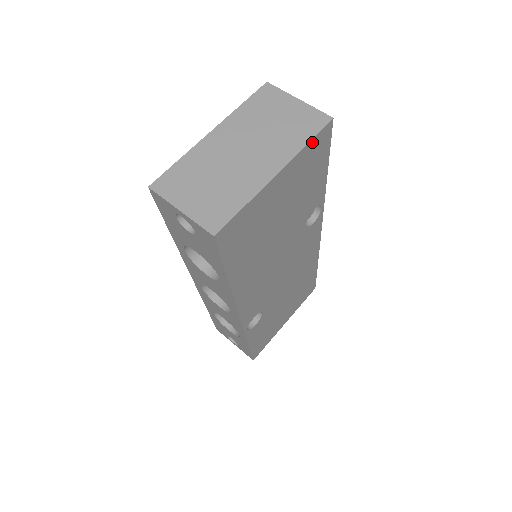
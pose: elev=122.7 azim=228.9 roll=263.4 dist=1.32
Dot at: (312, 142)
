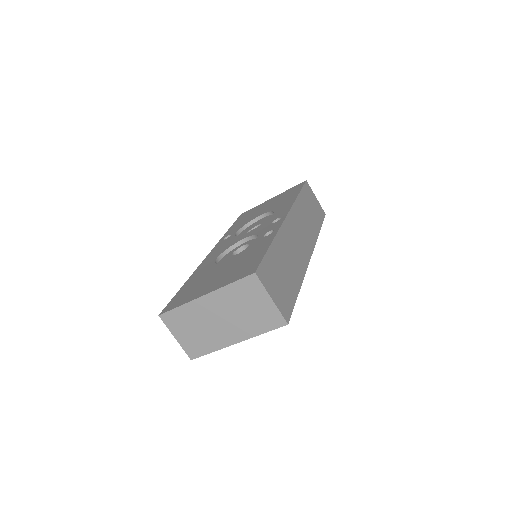
Dot at: (268, 330)
